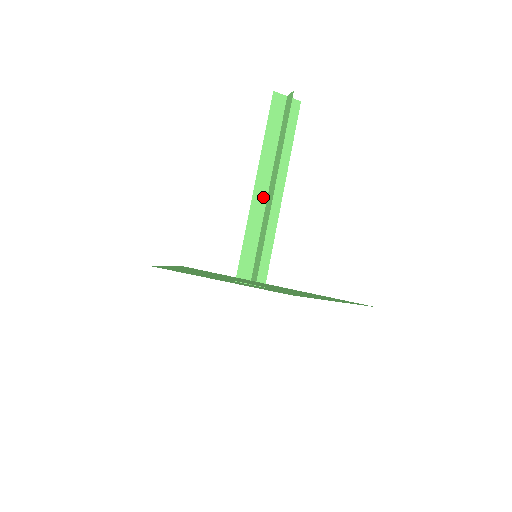
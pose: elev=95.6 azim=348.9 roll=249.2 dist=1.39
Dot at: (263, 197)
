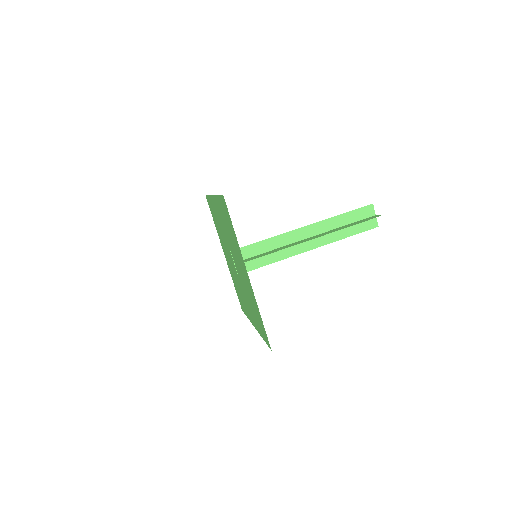
Dot at: (299, 238)
